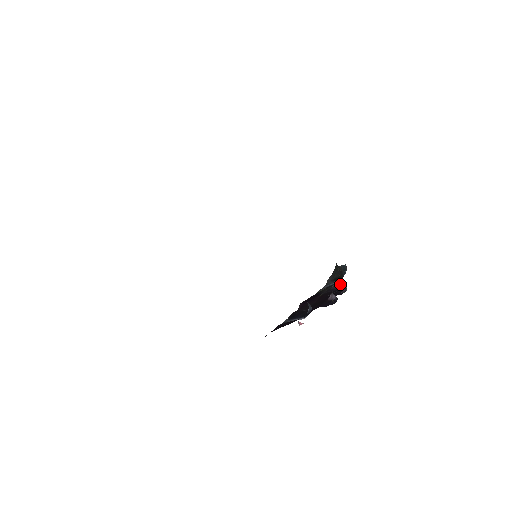
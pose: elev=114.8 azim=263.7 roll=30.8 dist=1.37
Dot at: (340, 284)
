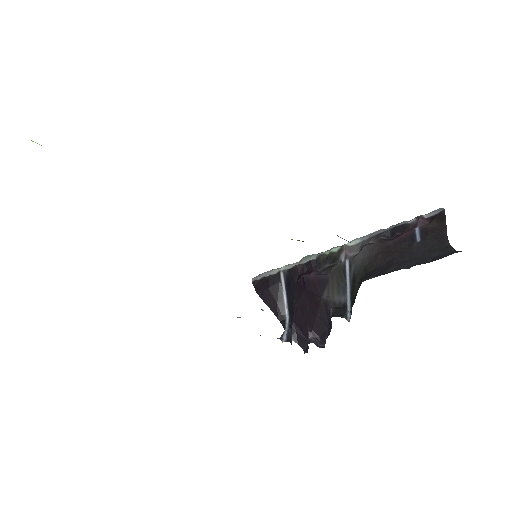
Dot at: occluded
